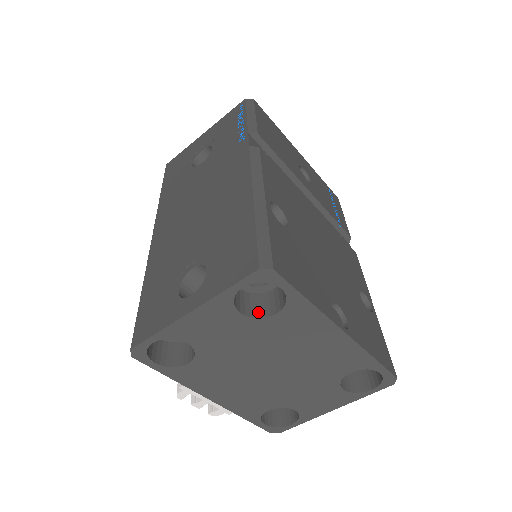
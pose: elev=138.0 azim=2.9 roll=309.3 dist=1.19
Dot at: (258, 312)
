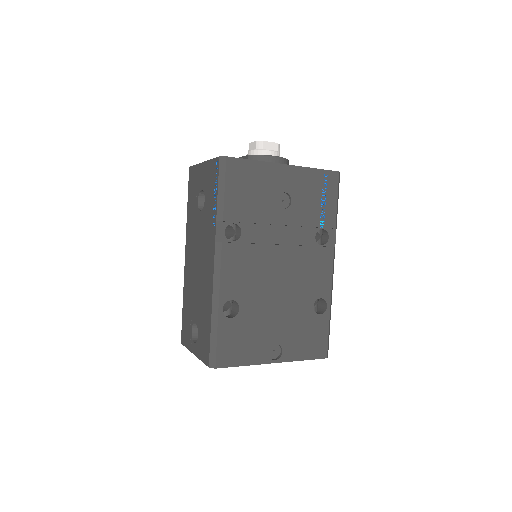
Dot at: occluded
